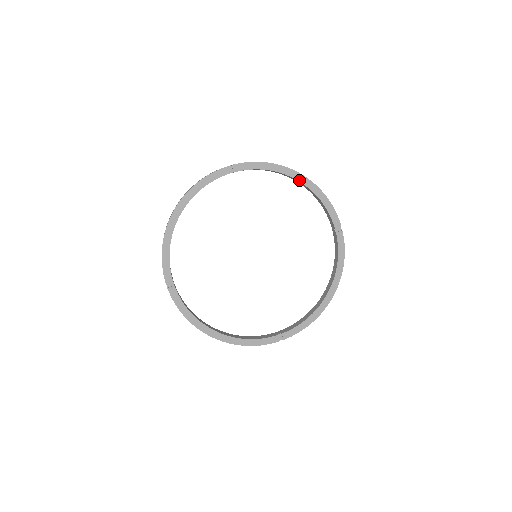
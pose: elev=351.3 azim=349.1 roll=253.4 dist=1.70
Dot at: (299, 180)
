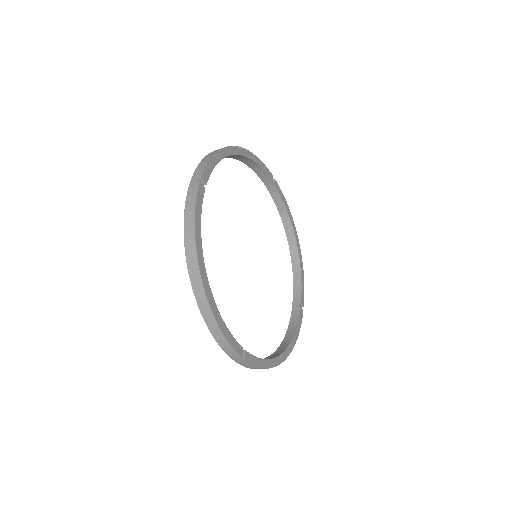
Dot at: (238, 153)
